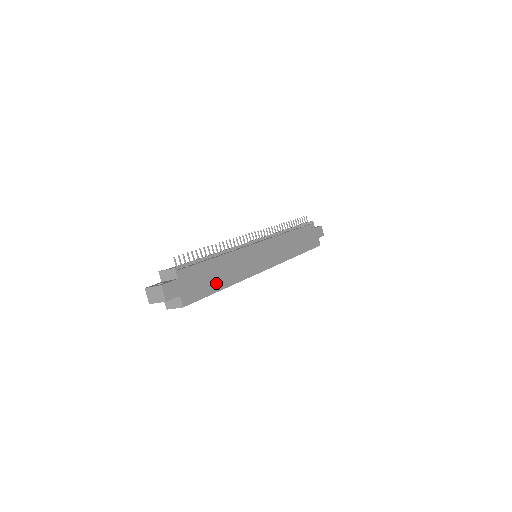
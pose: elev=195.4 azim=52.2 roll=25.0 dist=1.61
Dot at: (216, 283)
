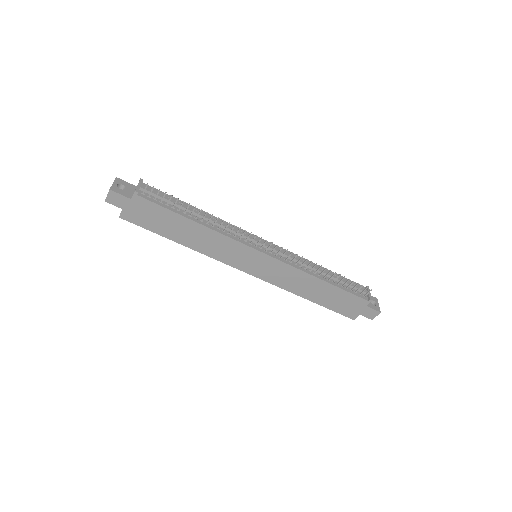
Dot at: (172, 233)
